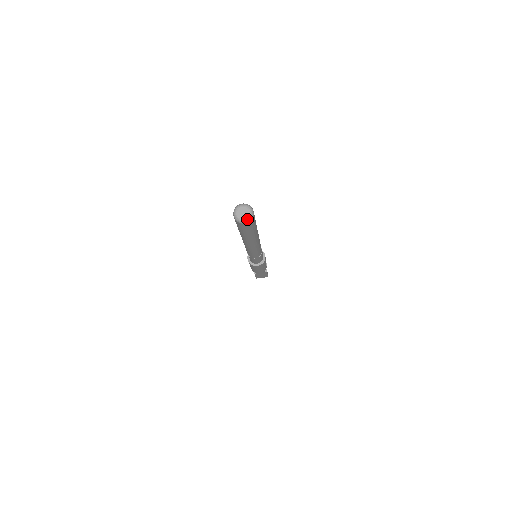
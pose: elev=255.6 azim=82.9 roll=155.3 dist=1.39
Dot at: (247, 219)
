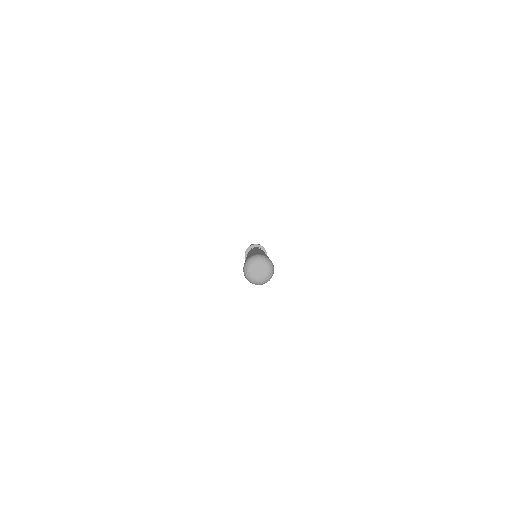
Dot at: (264, 280)
